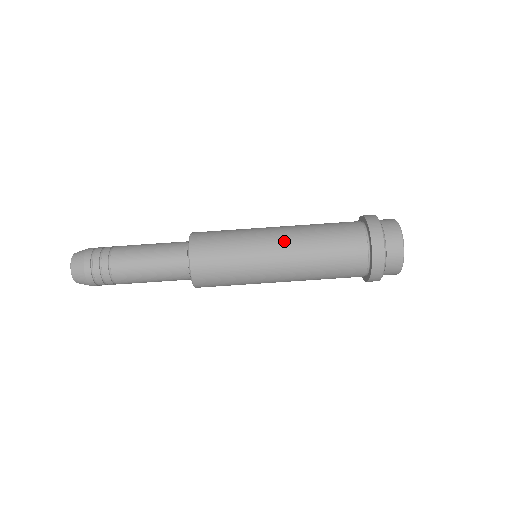
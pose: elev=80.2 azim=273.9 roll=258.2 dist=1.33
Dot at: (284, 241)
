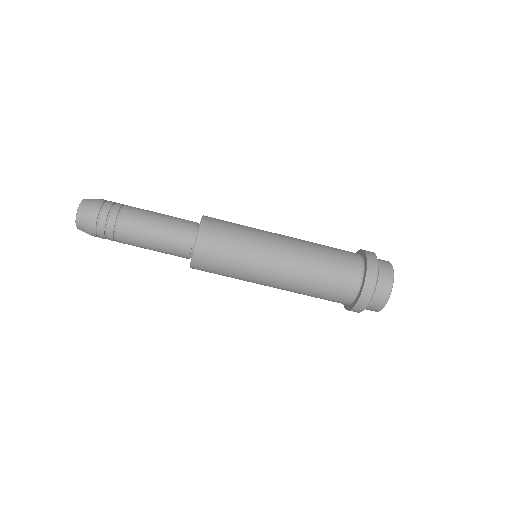
Dot at: (289, 243)
